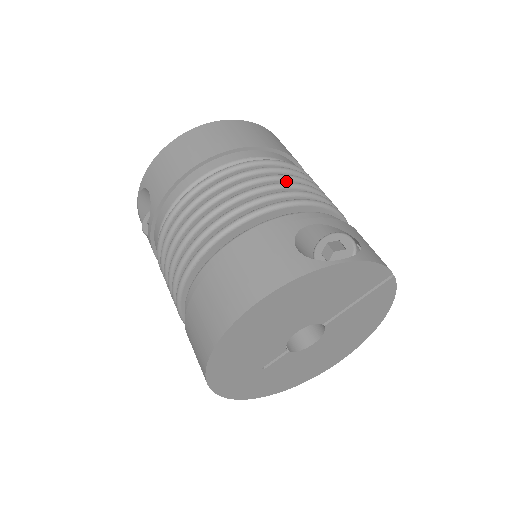
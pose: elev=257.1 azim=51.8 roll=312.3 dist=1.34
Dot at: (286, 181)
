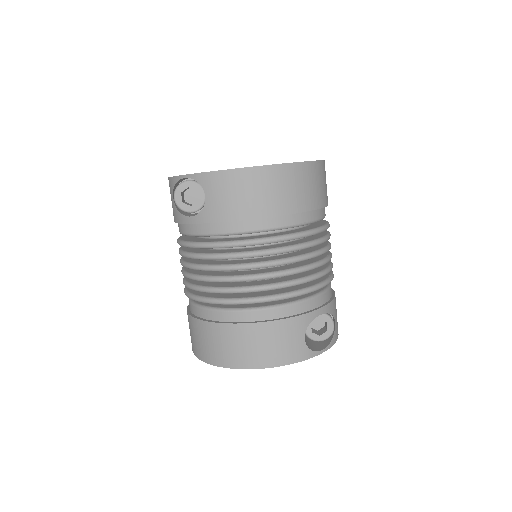
Dot at: occluded
